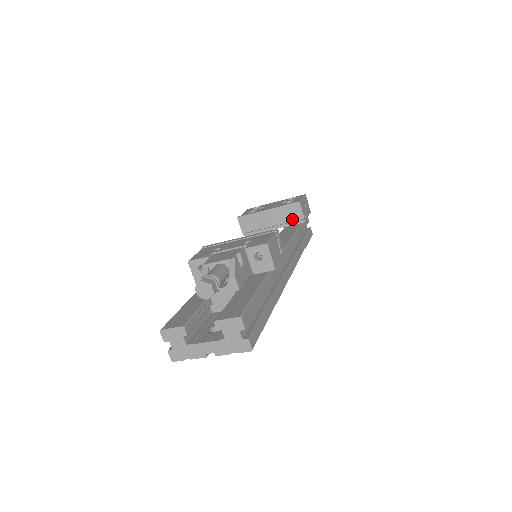
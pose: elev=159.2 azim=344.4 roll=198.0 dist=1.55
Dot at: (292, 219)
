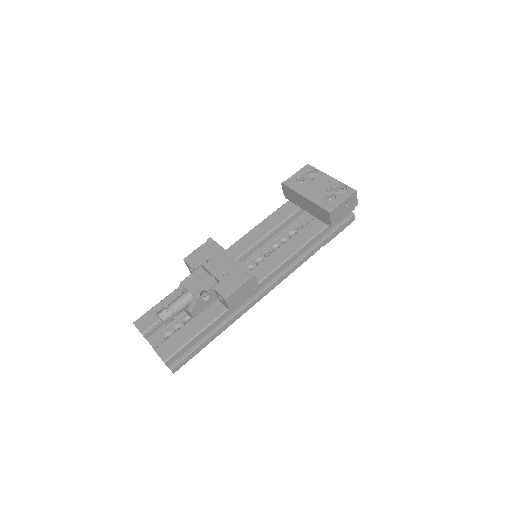
Dot at: (322, 218)
